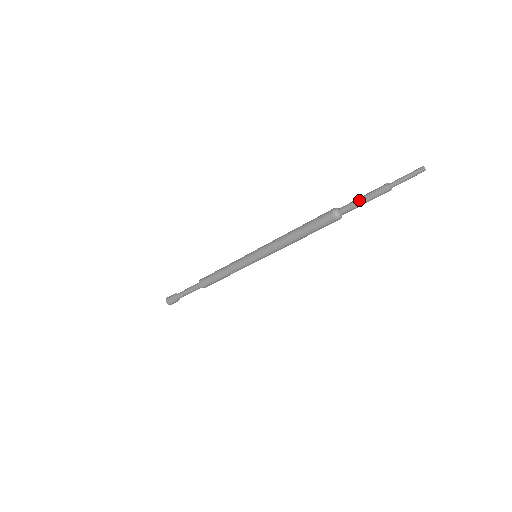
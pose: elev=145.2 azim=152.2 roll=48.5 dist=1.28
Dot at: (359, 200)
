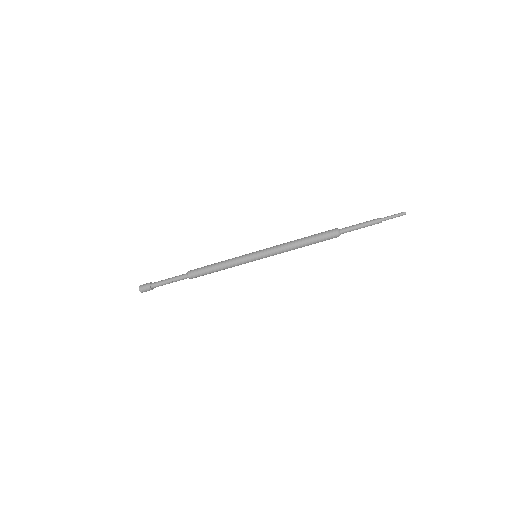
Dot at: (359, 227)
